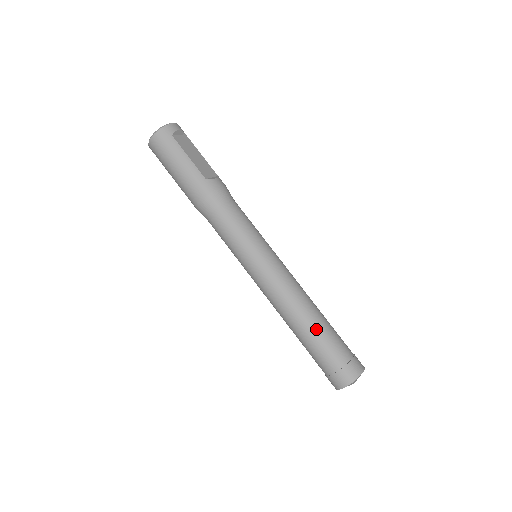
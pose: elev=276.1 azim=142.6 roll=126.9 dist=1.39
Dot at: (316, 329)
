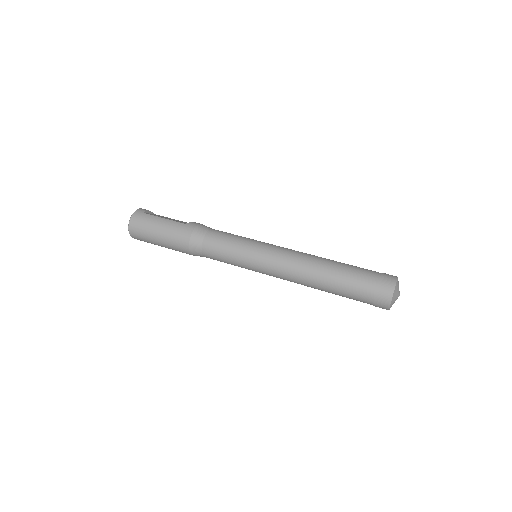
Dot at: (337, 268)
